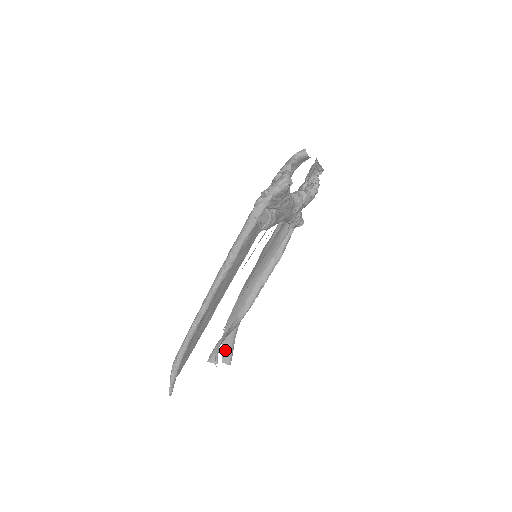
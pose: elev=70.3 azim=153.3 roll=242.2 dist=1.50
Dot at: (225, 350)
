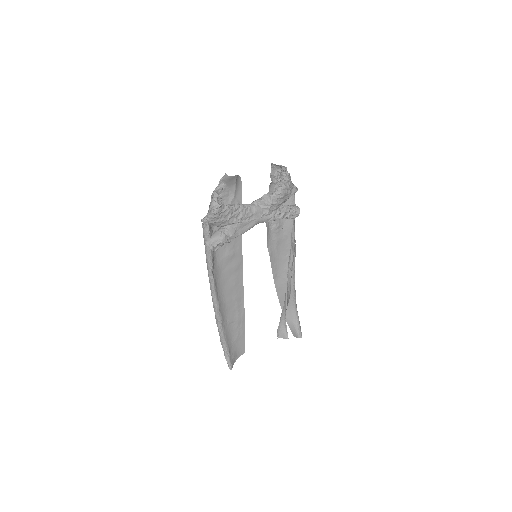
Dot at: (291, 327)
